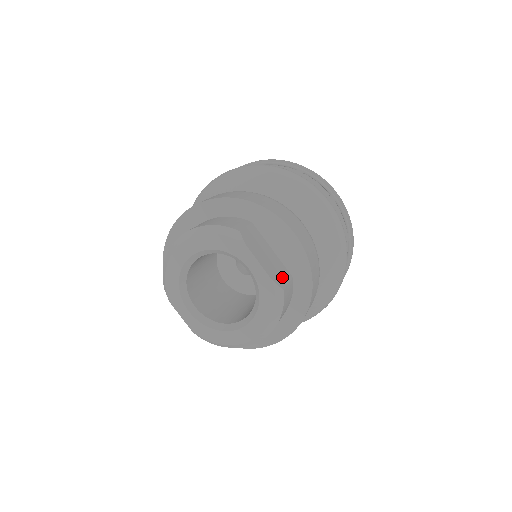
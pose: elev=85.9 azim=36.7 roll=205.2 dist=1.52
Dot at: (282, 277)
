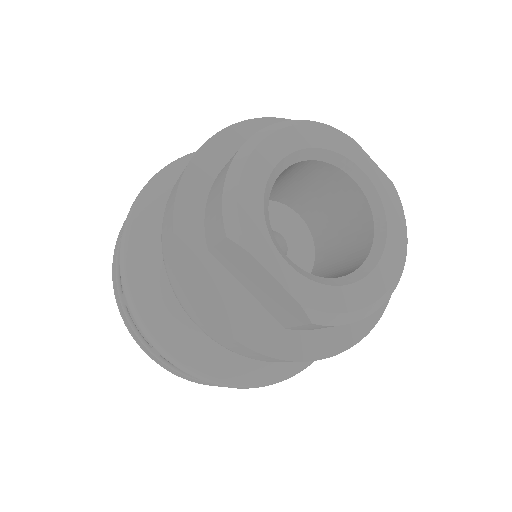
Dot at: occluded
